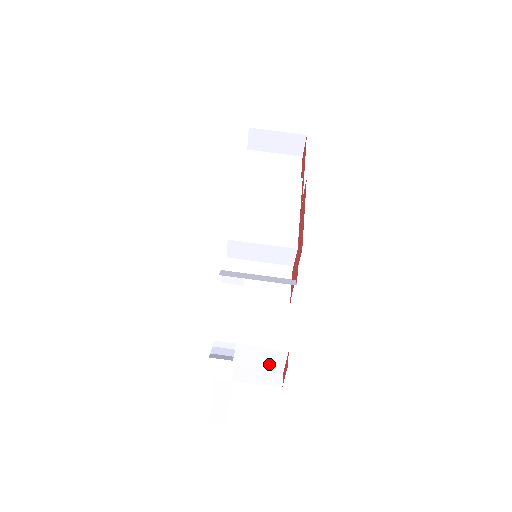
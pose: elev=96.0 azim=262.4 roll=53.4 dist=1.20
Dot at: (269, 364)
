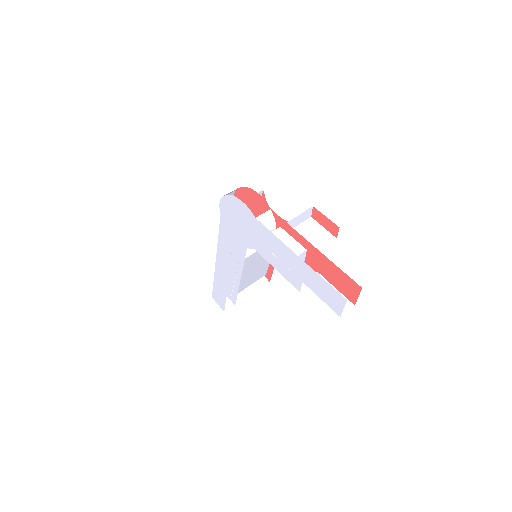
Dot at: (319, 239)
